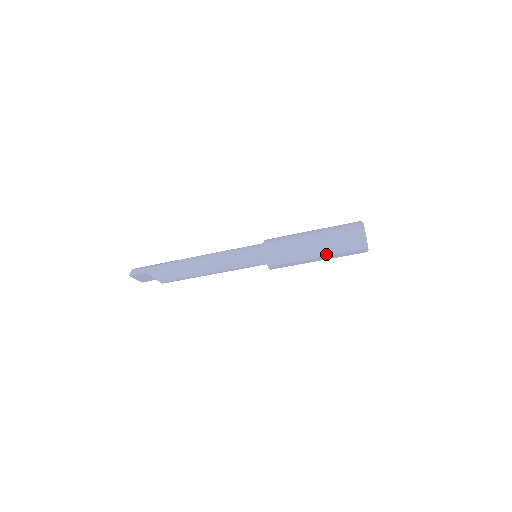
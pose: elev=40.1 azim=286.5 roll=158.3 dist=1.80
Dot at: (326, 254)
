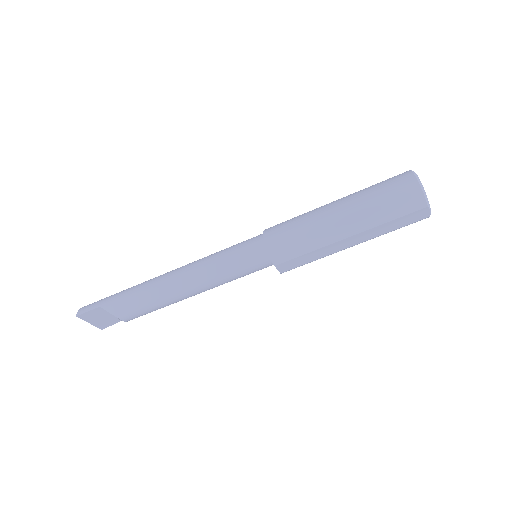
Dot at: (363, 228)
